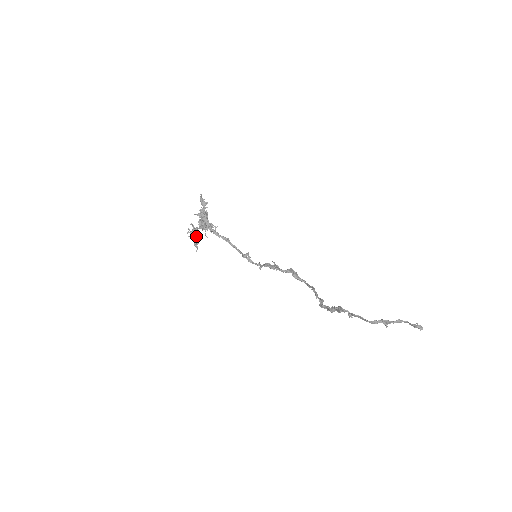
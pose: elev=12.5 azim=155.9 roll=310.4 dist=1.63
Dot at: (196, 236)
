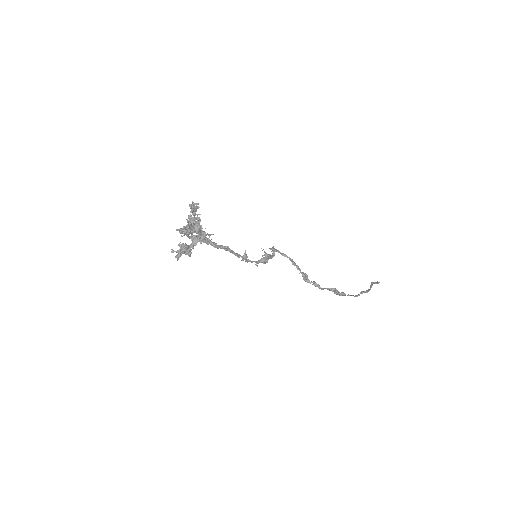
Dot at: (189, 254)
